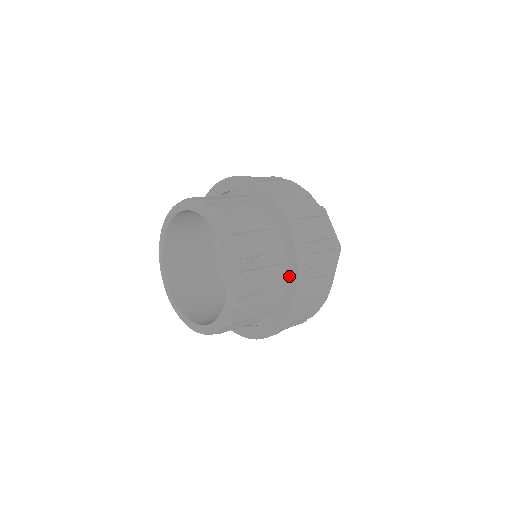
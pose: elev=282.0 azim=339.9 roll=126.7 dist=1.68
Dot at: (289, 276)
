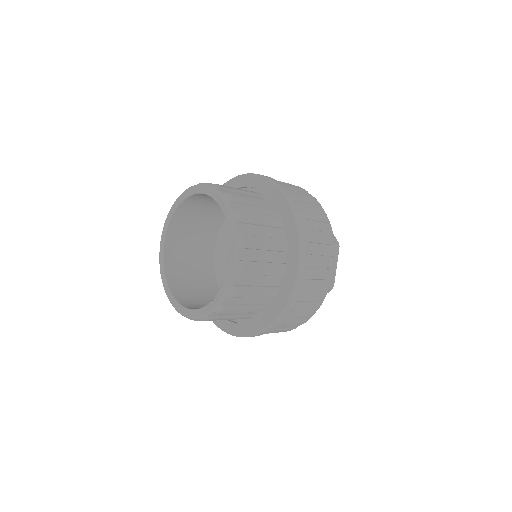
Dot at: (290, 249)
